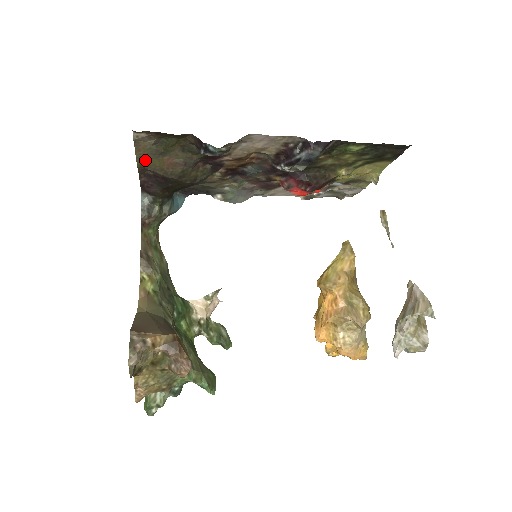
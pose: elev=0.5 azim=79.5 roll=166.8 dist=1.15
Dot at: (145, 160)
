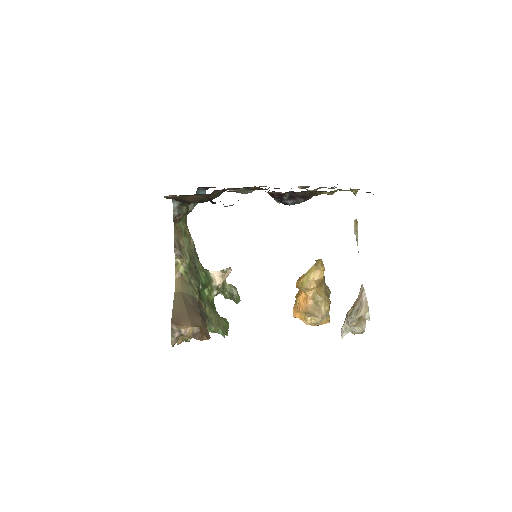
Dot at: occluded
